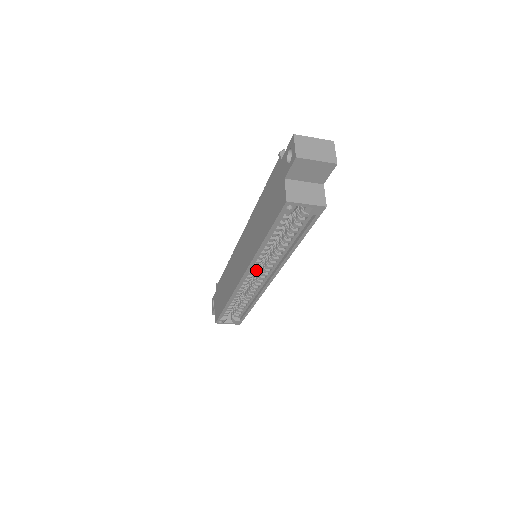
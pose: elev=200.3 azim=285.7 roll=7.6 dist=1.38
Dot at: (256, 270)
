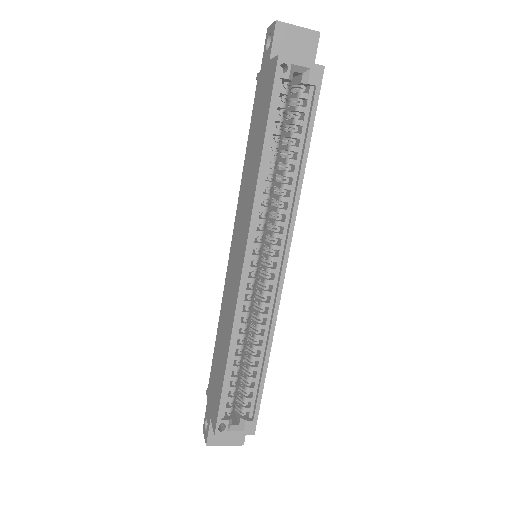
Dot at: (260, 274)
